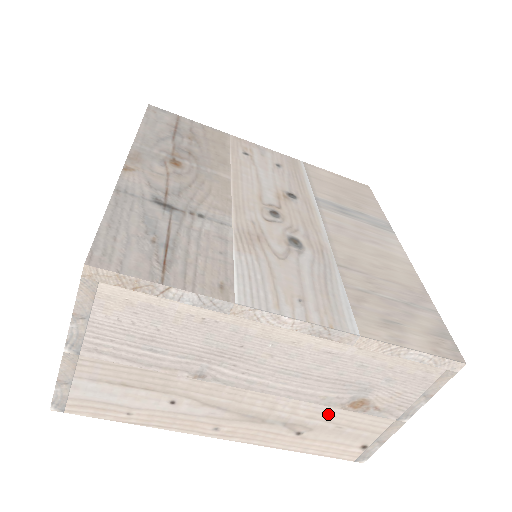
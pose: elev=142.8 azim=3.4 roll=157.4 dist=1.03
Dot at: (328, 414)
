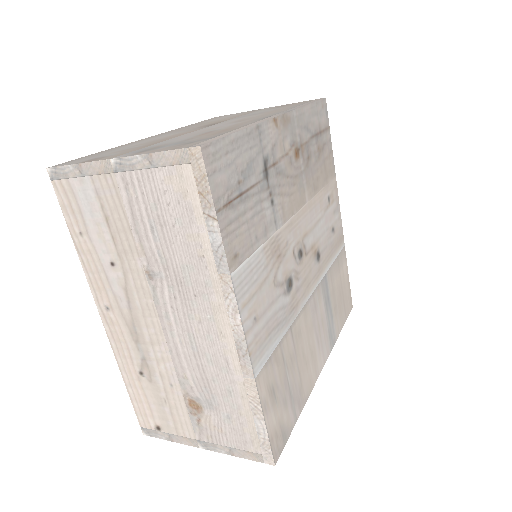
Dot at: (172, 387)
